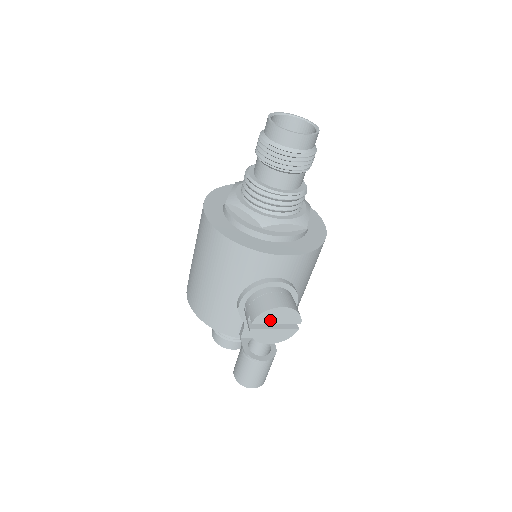
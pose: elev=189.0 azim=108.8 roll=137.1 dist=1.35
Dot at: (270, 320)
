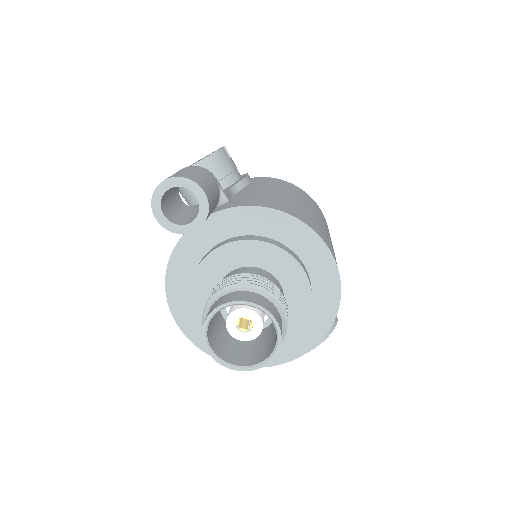
Dot at: occluded
